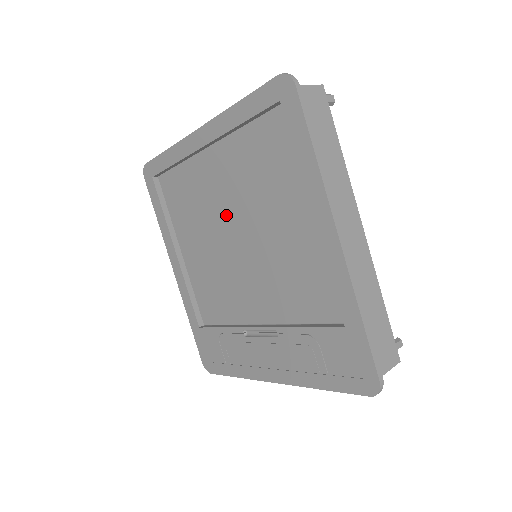
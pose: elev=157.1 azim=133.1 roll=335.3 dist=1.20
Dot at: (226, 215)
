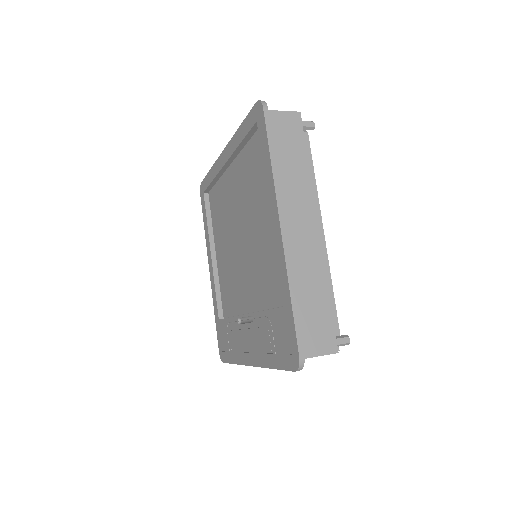
Dot at: (236, 219)
